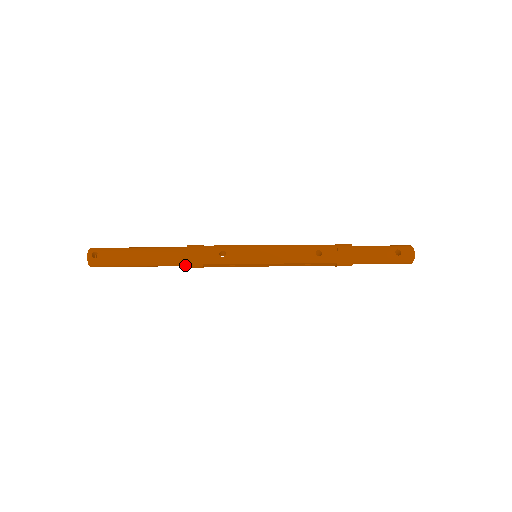
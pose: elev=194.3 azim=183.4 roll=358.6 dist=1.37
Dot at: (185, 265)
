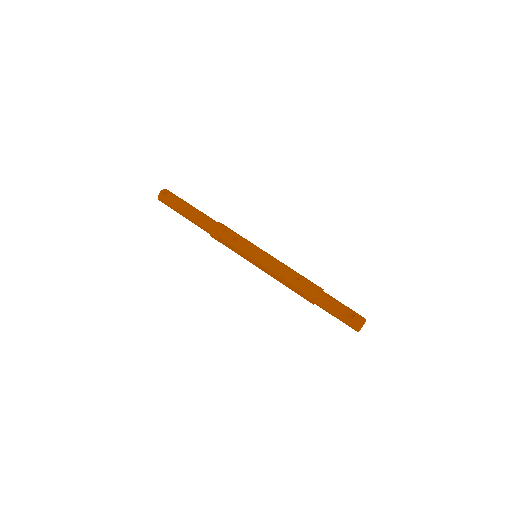
Dot at: (210, 232)
